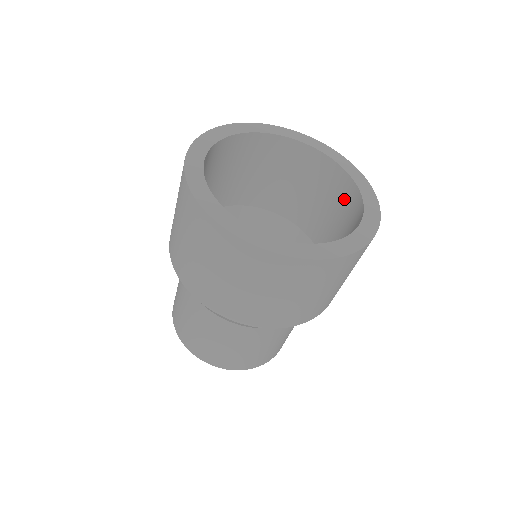
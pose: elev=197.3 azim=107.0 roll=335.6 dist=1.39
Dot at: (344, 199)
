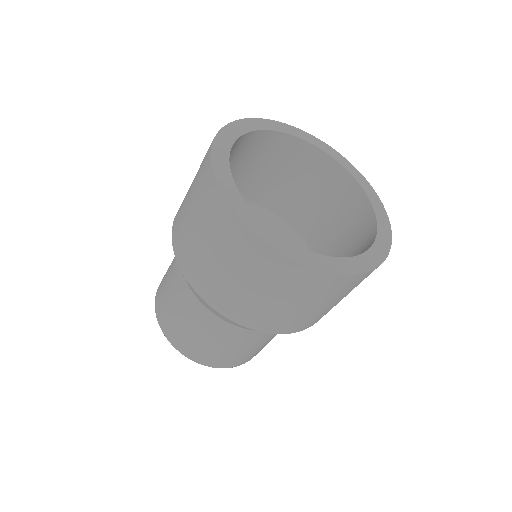
Dot at: (359, 225)
